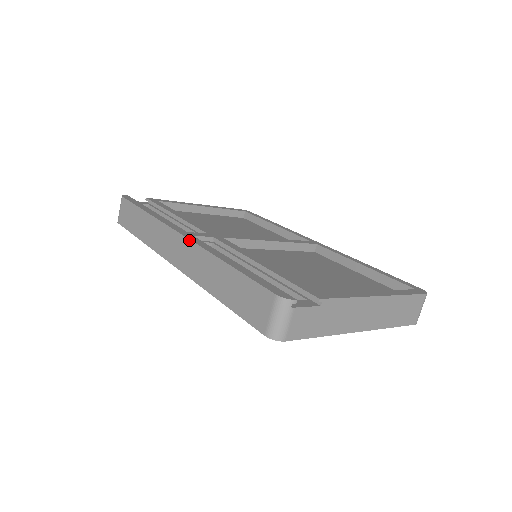
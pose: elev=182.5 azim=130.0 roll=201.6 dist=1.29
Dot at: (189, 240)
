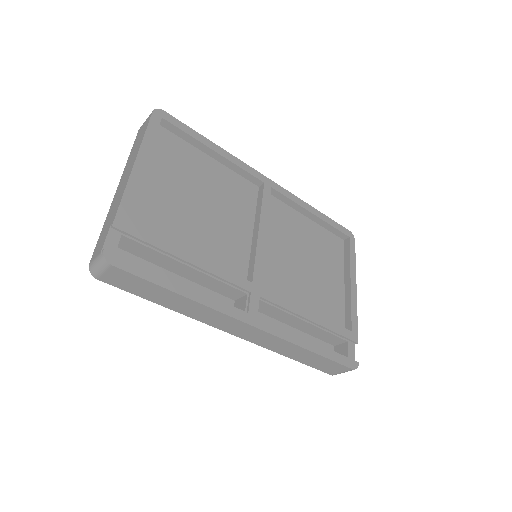
Dot at: (266, 333)
